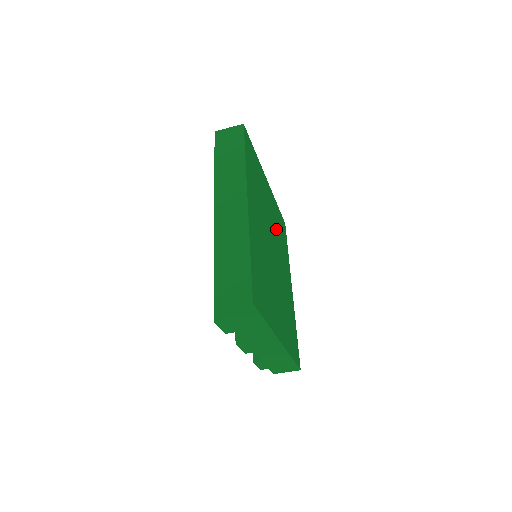
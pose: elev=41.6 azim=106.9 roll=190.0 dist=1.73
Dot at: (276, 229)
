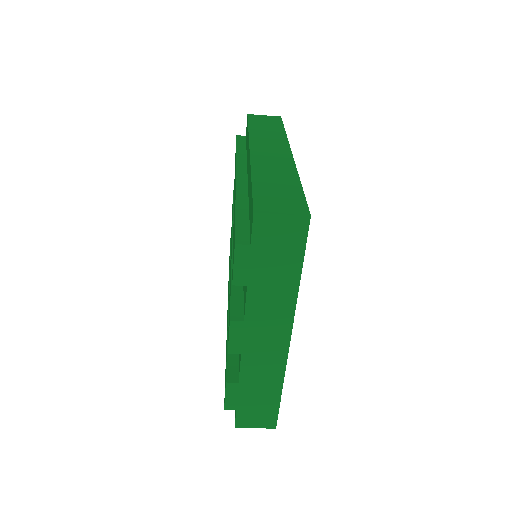
Dot at: occluded
